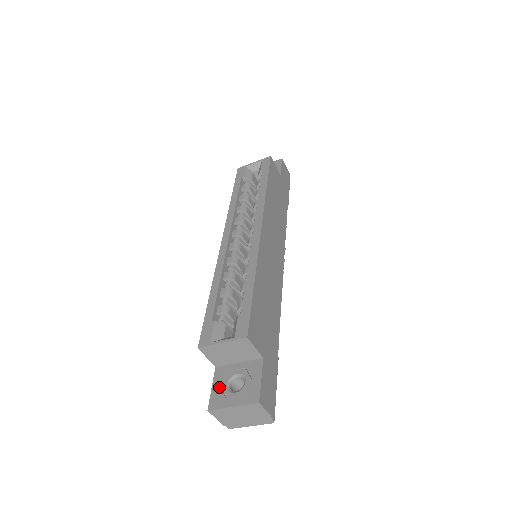
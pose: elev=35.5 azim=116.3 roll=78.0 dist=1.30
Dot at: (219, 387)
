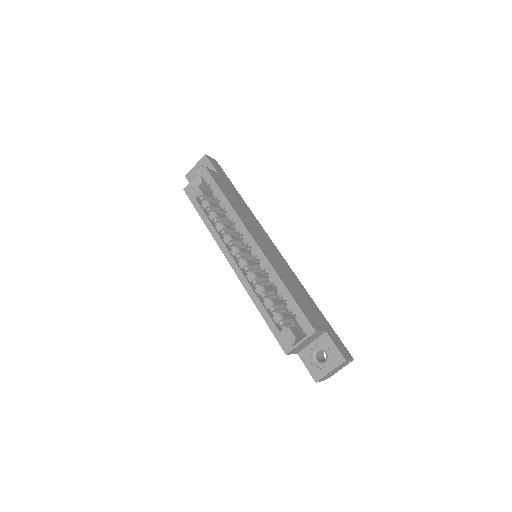
Dot at: (311, 365)
